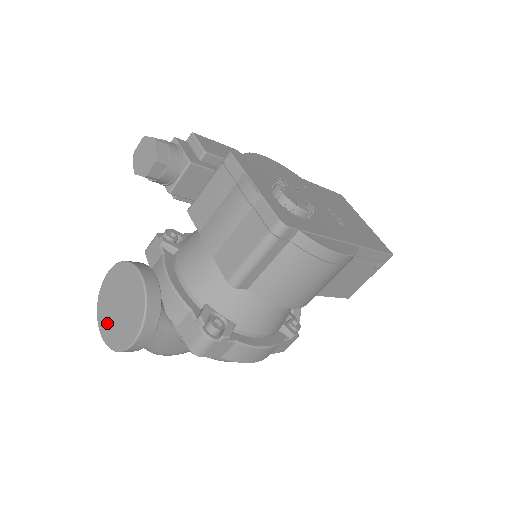
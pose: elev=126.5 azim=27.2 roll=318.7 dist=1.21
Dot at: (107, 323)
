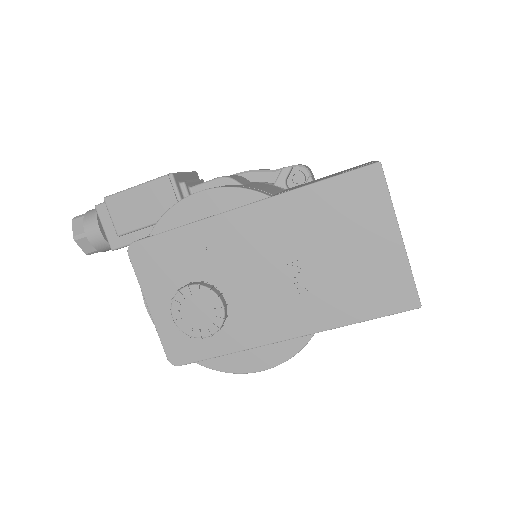
Dot at: occluded
